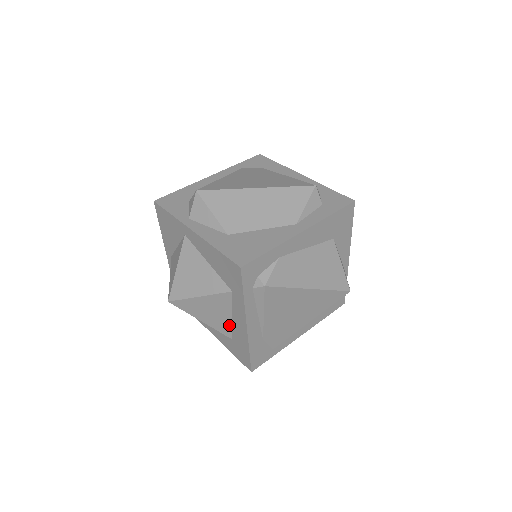
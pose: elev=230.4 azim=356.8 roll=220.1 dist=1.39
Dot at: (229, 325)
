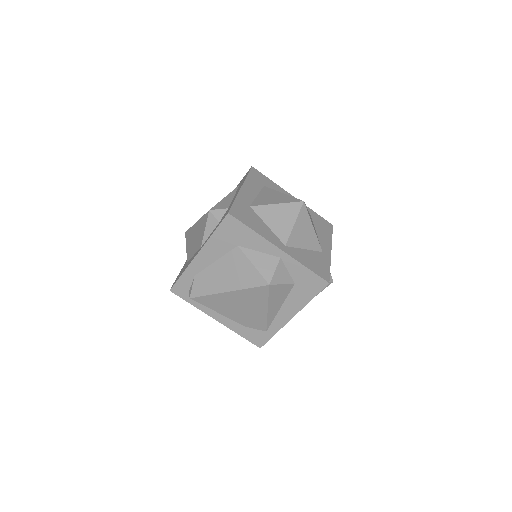
Dot at: occluded
